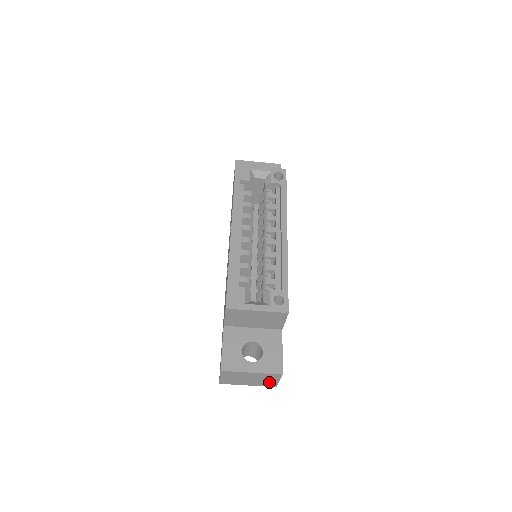
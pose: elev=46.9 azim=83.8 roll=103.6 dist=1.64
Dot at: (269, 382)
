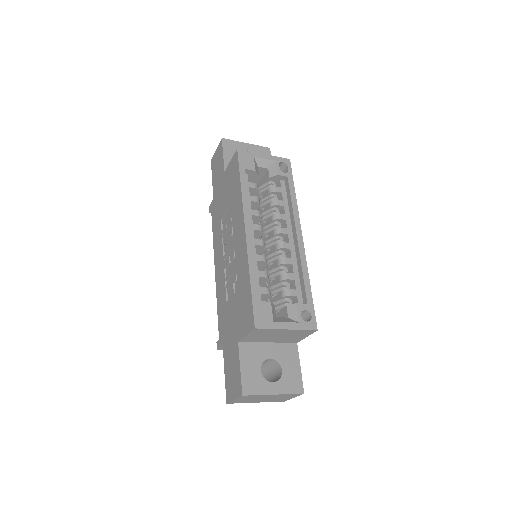
Dot at: (282, 399)
